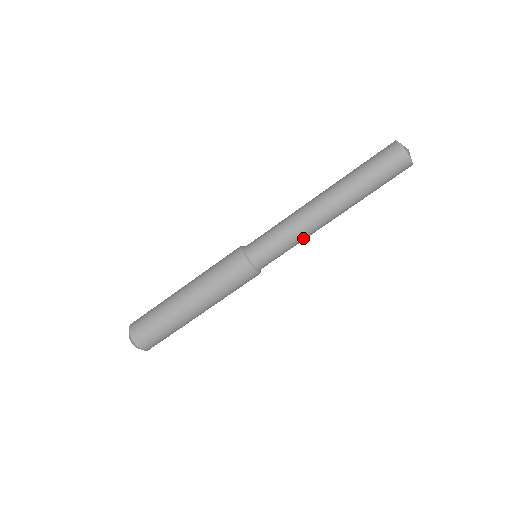
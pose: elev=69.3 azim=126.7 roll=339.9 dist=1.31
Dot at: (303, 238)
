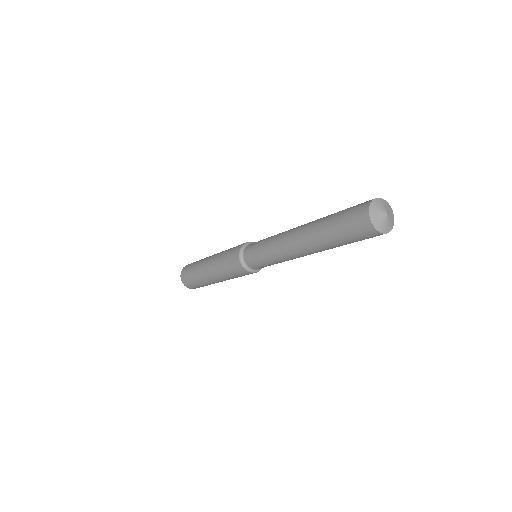
Dot at: occluded
